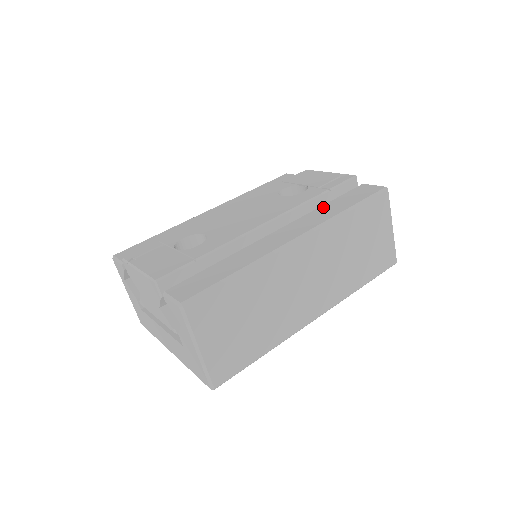
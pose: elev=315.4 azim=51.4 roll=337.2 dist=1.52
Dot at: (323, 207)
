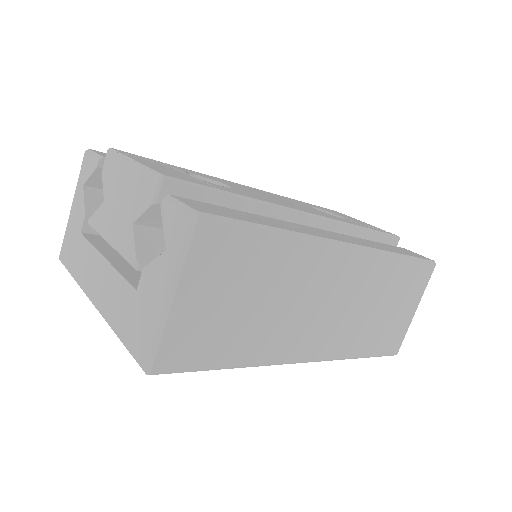
Dot at: (368, 240)
